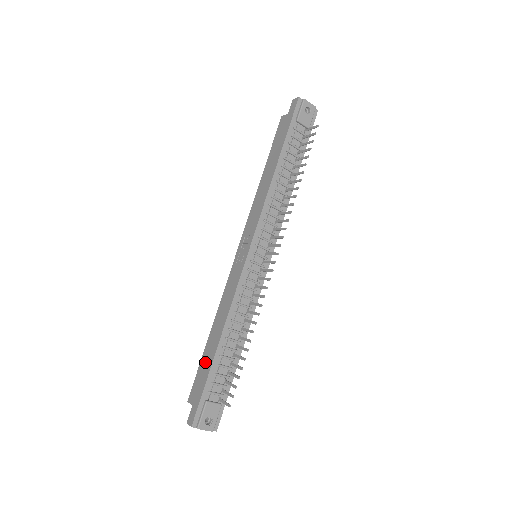
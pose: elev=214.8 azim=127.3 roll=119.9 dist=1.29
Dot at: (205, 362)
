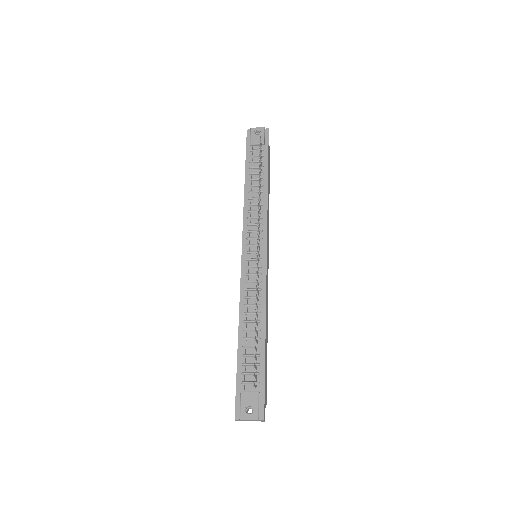
Dot at: occluded
